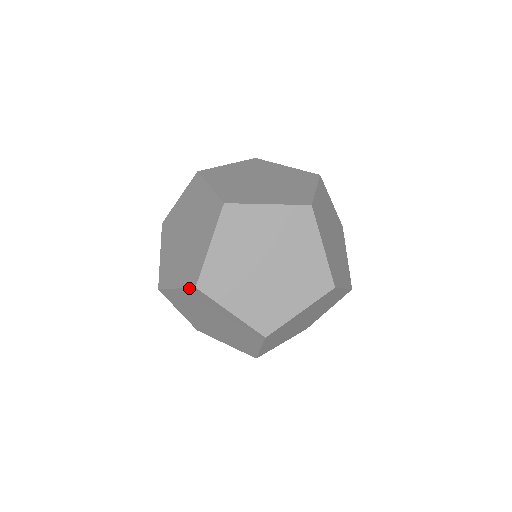
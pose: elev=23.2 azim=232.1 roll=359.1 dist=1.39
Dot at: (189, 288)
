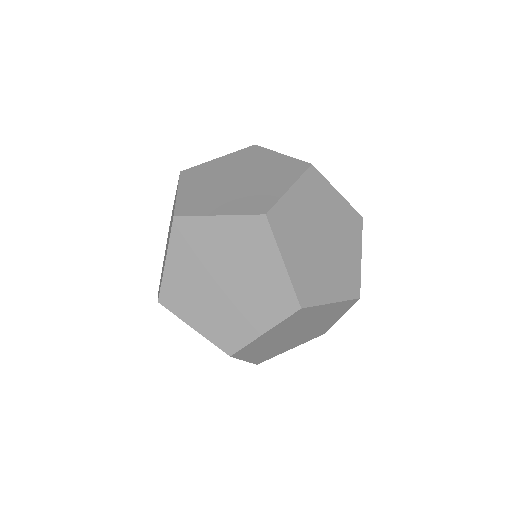
Dot at: (171, 231)
